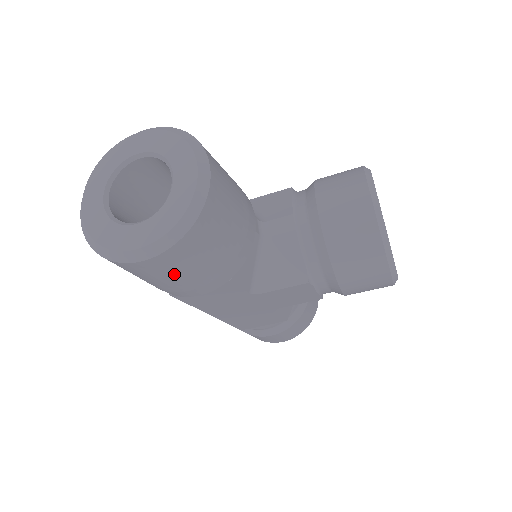
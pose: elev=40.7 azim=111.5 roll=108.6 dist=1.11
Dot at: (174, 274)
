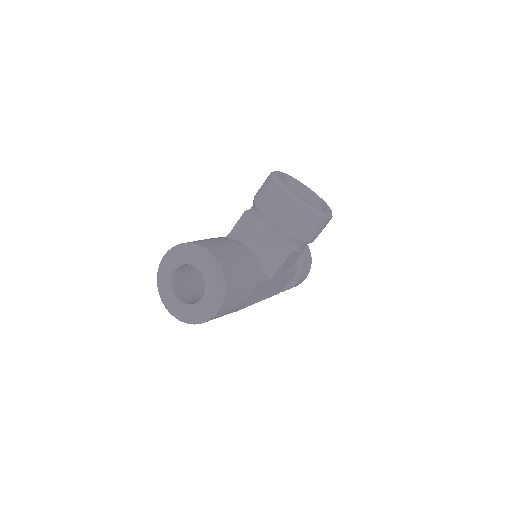
Dot at: (232, 305)
